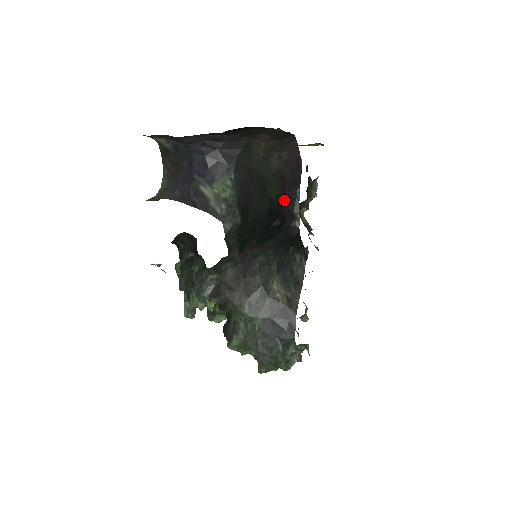
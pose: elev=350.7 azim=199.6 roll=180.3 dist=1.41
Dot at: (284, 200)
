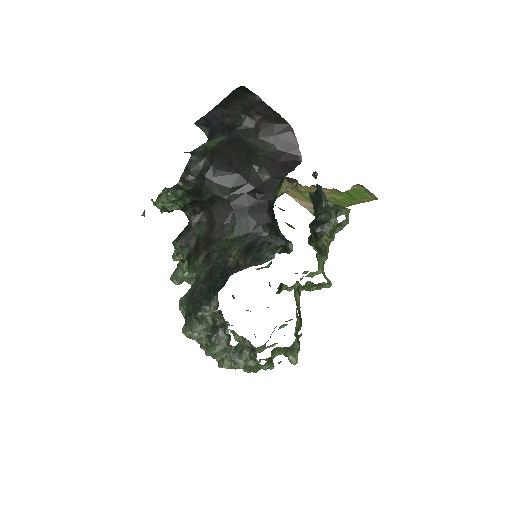
Dot at: (269, 177)
